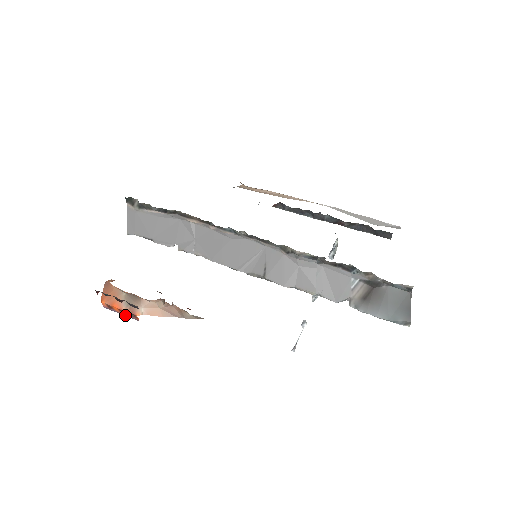
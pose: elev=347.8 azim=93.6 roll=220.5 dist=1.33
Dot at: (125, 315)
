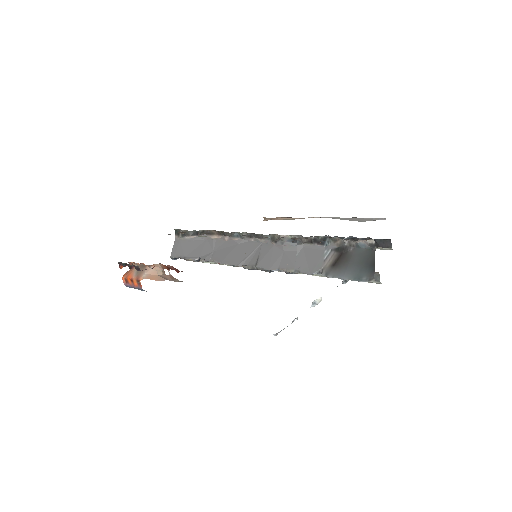
Dot at: (135, 286)
